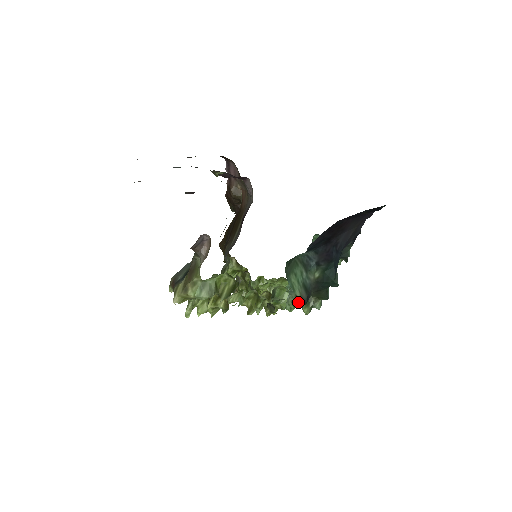
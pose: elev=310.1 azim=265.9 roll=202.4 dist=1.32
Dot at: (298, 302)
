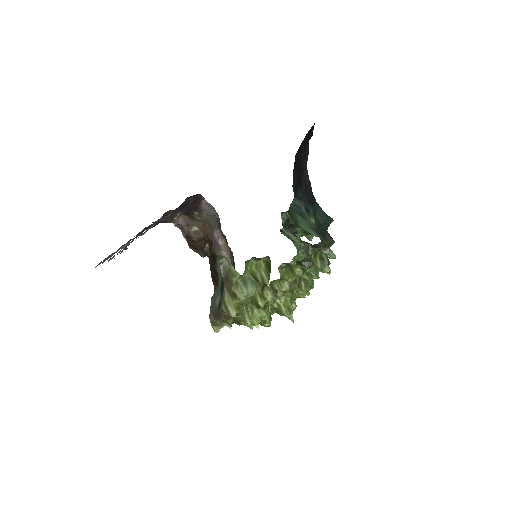
Dot at: (316, 267)
